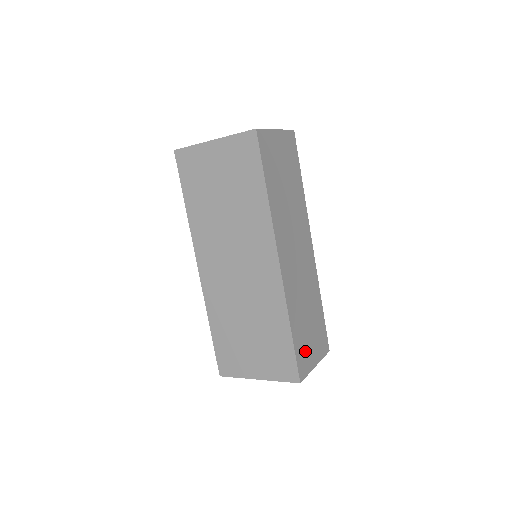
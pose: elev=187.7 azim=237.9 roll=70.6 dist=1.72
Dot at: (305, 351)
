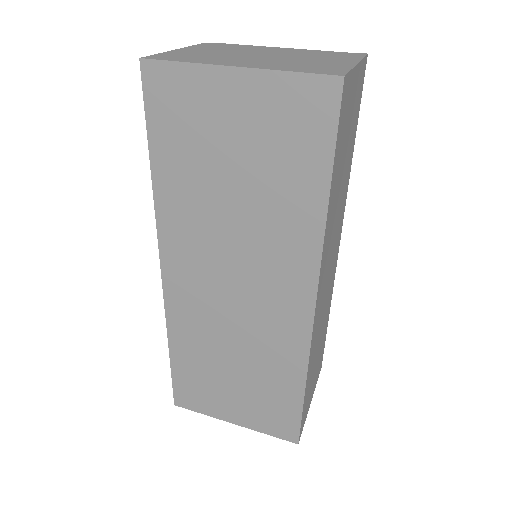
Dot at: (308, 398)
